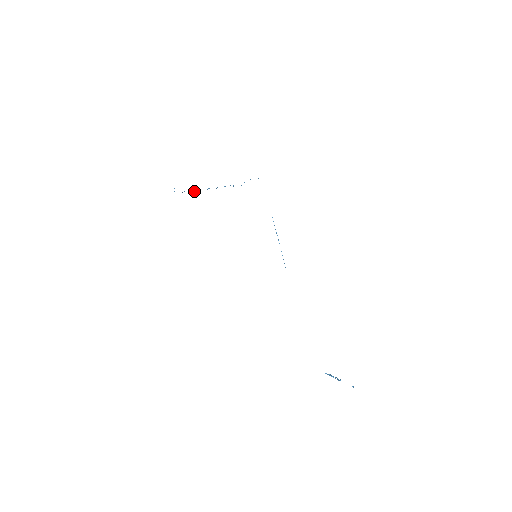
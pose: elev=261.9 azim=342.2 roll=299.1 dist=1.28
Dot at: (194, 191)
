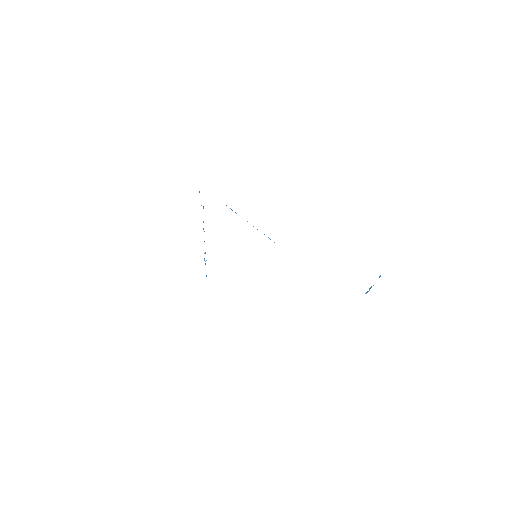
Dot at: occluded
